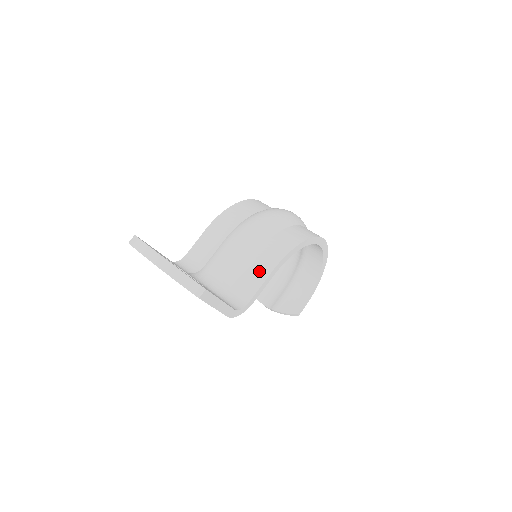
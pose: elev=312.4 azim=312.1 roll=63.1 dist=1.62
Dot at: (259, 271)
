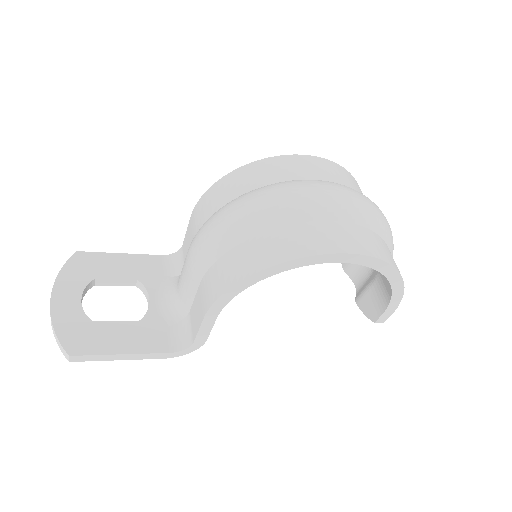
Dot at: (200, 307)
